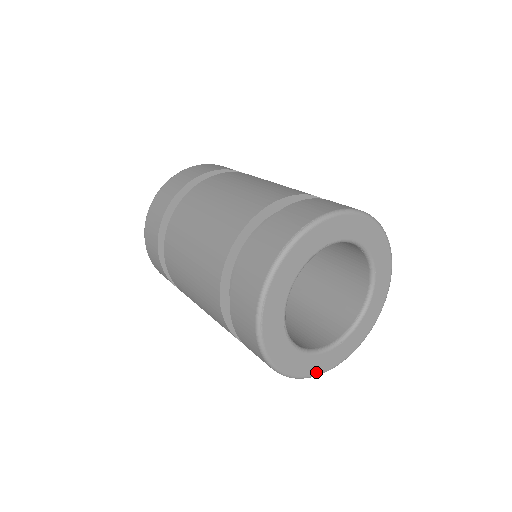
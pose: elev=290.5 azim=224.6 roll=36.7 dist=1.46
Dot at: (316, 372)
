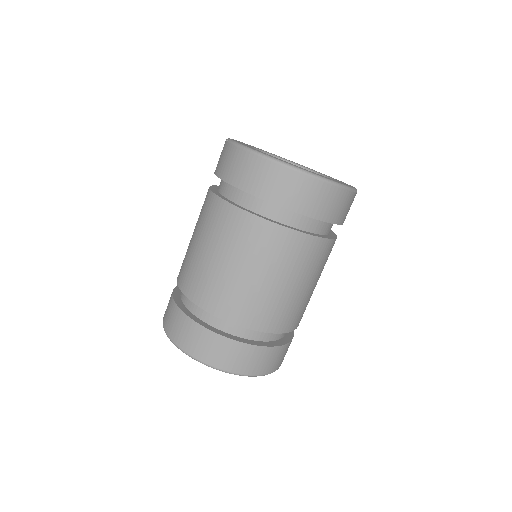
Dot at: occluded
